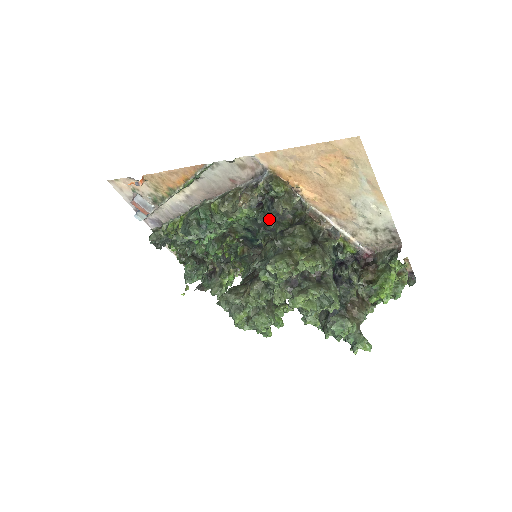
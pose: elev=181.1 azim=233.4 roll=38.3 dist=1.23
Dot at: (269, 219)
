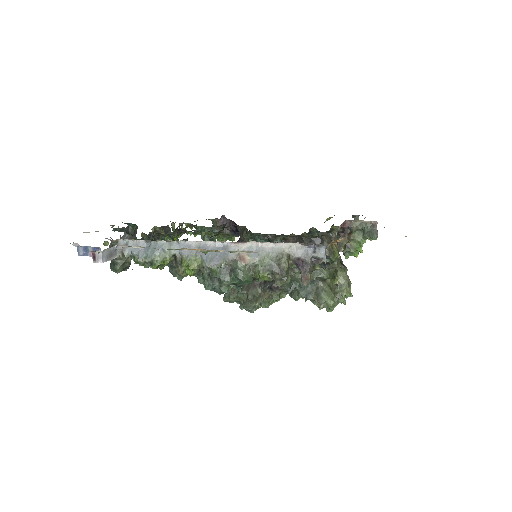
Dot at: occluded
